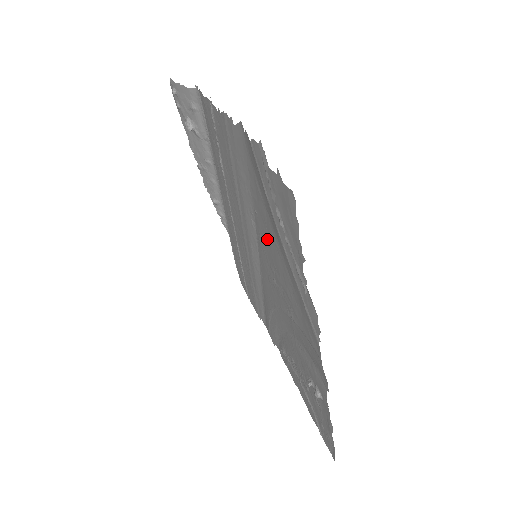
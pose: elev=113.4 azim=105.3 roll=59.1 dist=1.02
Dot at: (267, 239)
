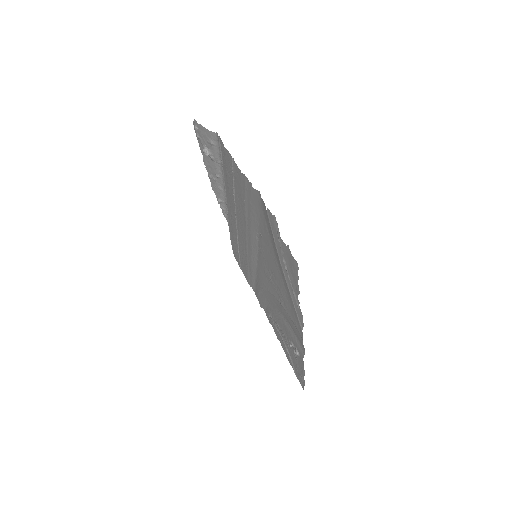
Dot at: (268, 255)
